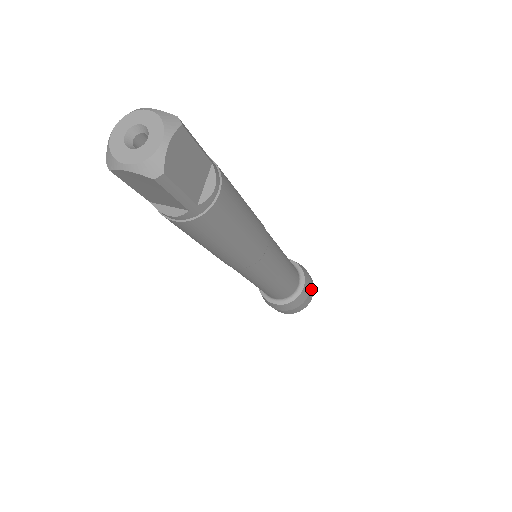
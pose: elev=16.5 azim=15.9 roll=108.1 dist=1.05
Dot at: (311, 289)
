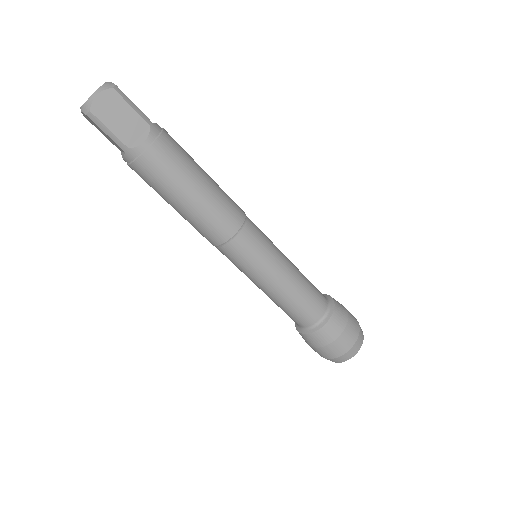
Dot at: (346, 335)
